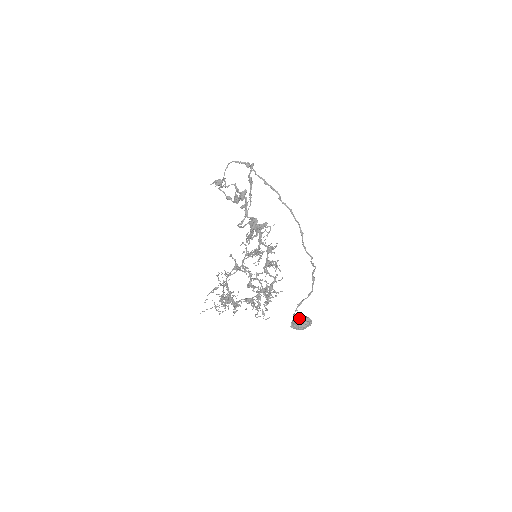
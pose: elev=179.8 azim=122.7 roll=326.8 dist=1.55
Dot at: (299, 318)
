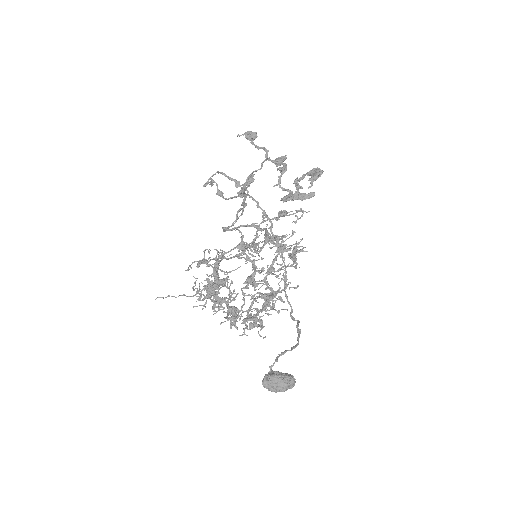
Dot at: (278, 373)
